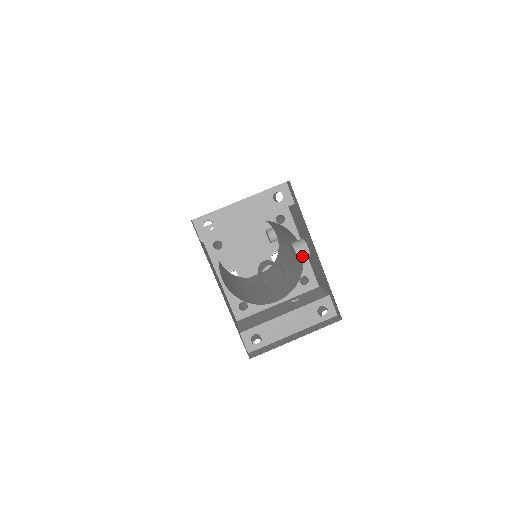
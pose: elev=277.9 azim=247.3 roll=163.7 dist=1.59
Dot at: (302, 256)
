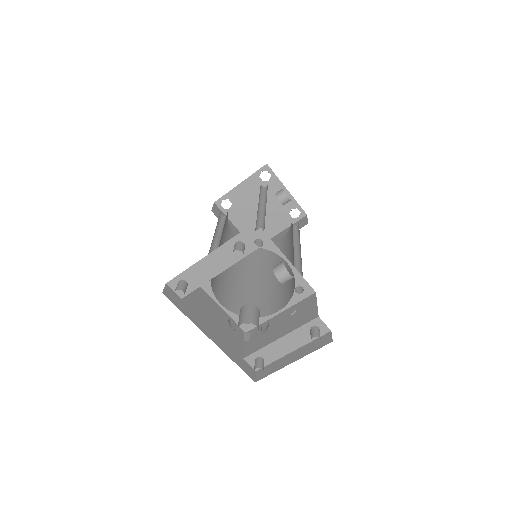
Dot at: (286, 281)
